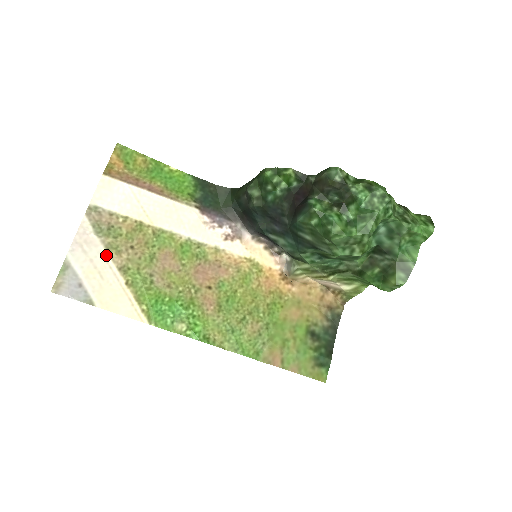
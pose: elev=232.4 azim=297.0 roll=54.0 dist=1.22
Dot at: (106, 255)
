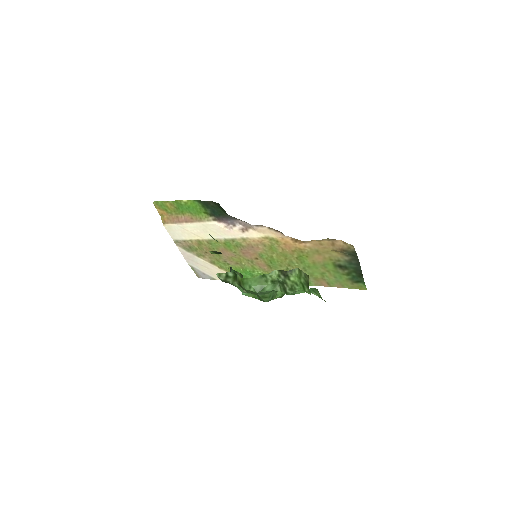
Dot at: (200, 259)
